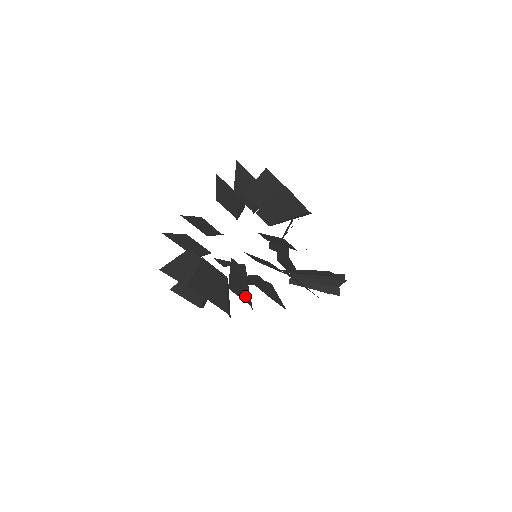
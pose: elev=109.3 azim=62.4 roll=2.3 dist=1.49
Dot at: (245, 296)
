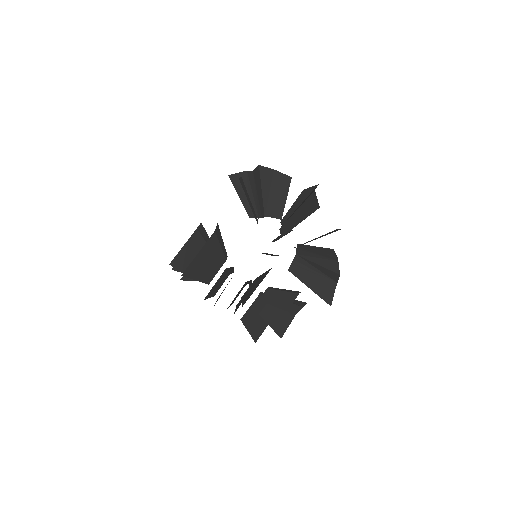
Dot at: (289, 317)
